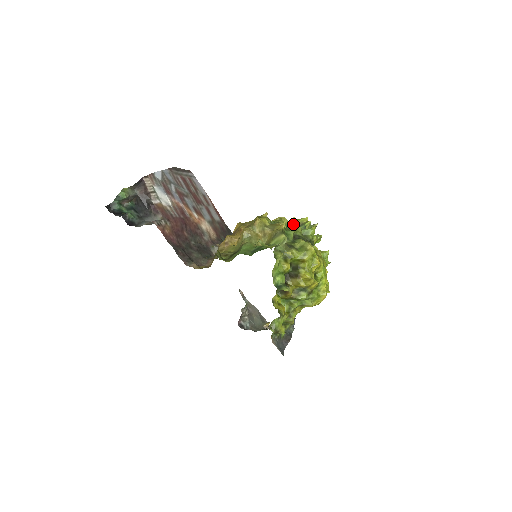
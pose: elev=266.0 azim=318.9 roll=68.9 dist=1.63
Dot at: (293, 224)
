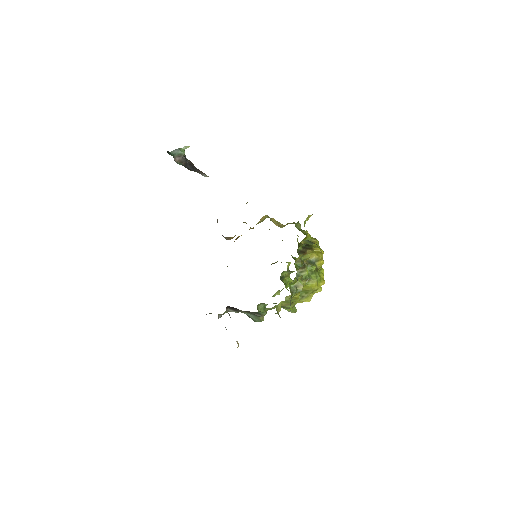
Dot at: occluded
